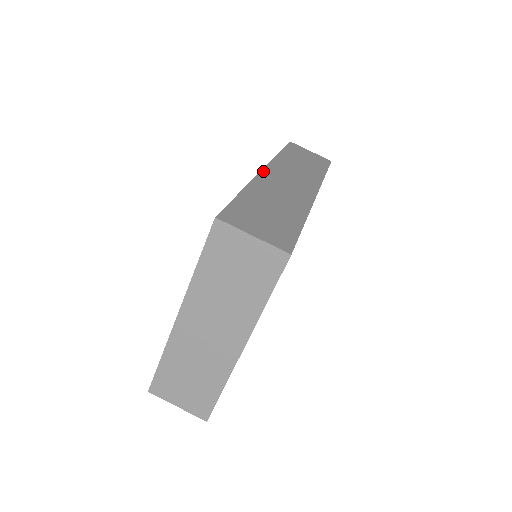
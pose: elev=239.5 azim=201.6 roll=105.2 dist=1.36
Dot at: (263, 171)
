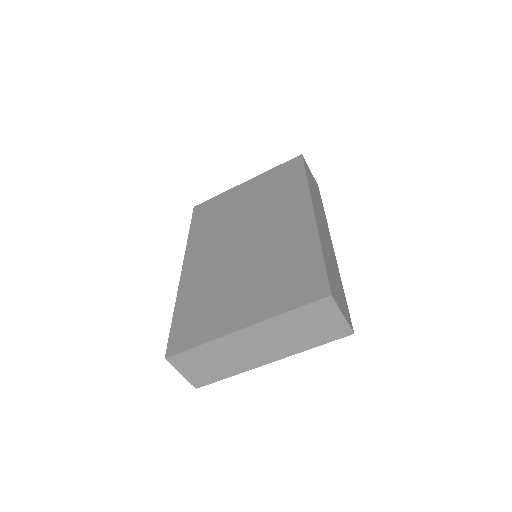
Dot at: (315, 214)
